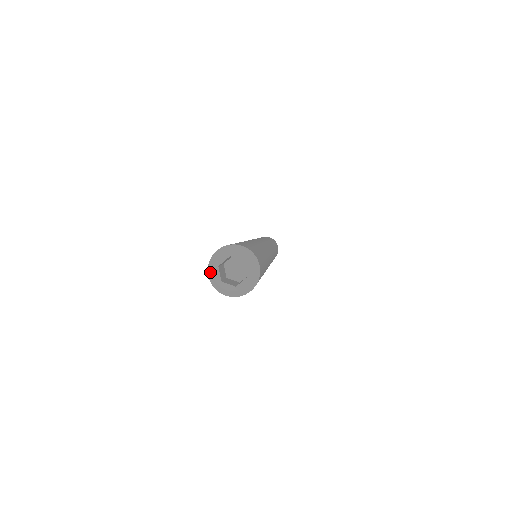
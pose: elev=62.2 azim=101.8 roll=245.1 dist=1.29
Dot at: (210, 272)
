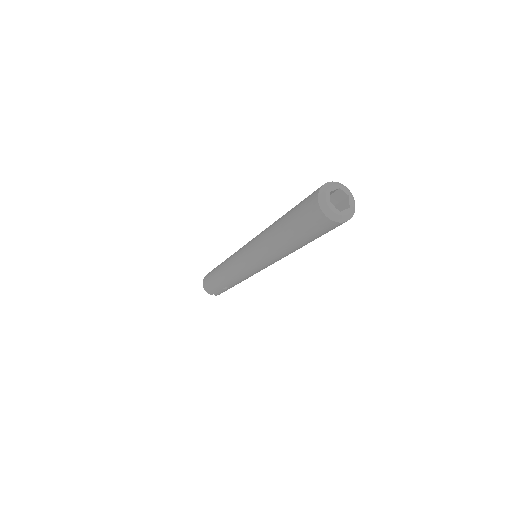
Dot at: (322, 195)
